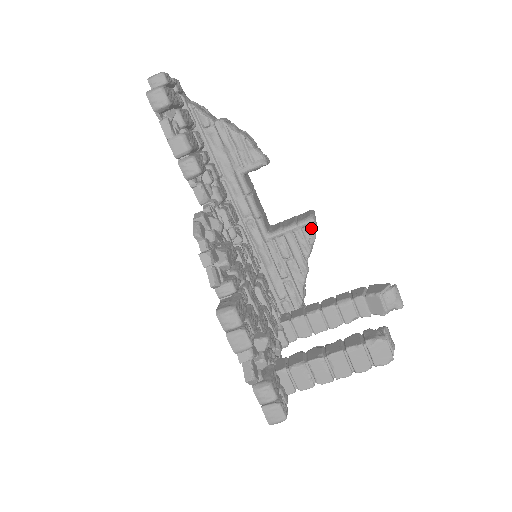
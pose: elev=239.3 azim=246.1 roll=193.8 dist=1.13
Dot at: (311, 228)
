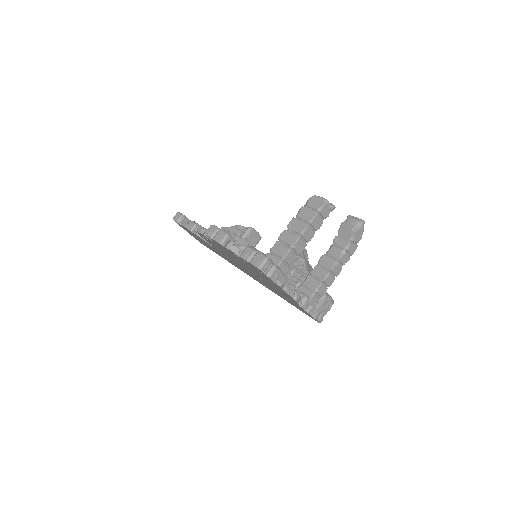
Dot at: occluded
